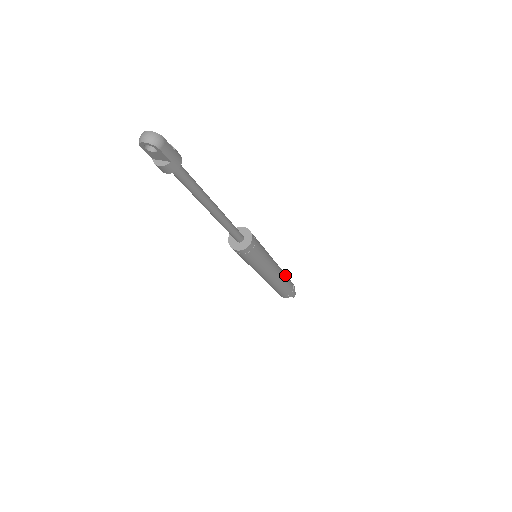
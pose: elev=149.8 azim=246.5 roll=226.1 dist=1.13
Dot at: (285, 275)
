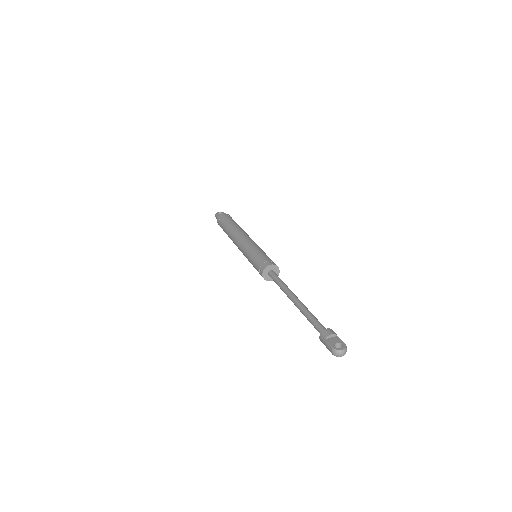
Dot at: occluded
